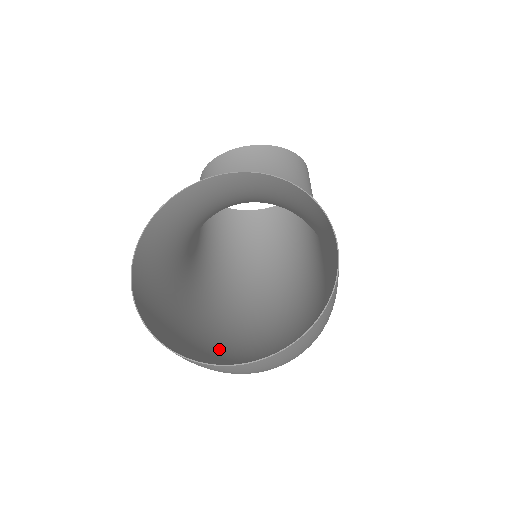
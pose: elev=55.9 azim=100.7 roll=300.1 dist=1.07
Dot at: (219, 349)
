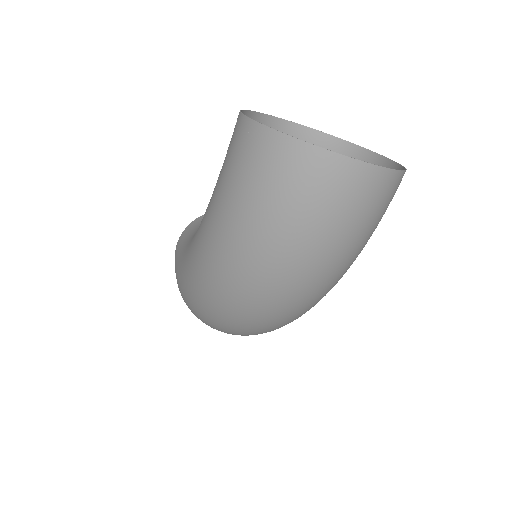
Dot at: (234, 276)
